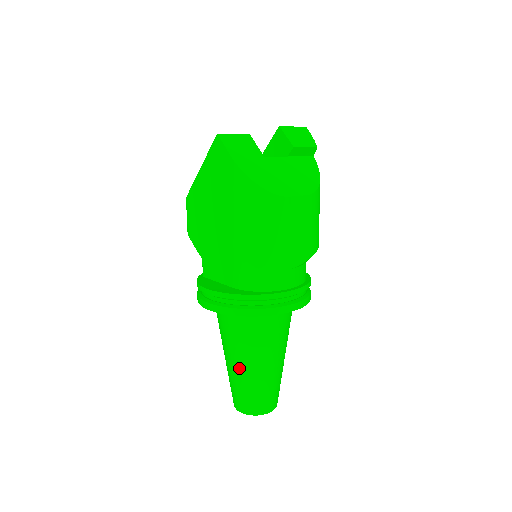
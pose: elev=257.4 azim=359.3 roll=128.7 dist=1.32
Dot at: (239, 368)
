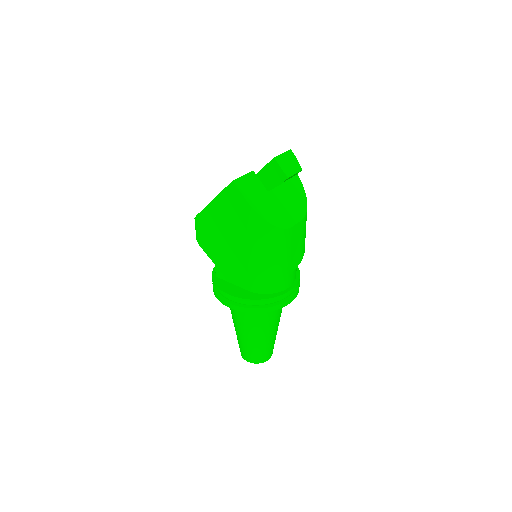
Dot at: (250, 338)
